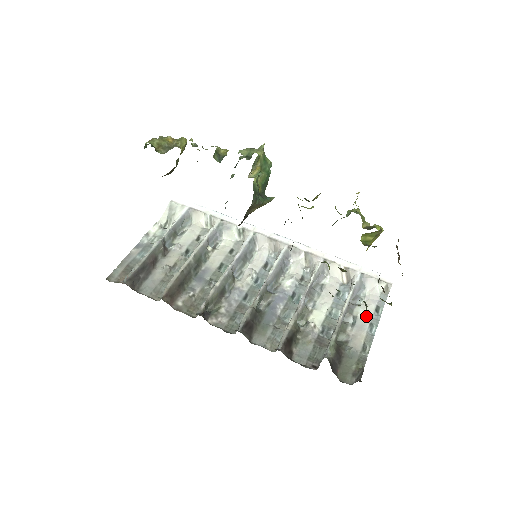
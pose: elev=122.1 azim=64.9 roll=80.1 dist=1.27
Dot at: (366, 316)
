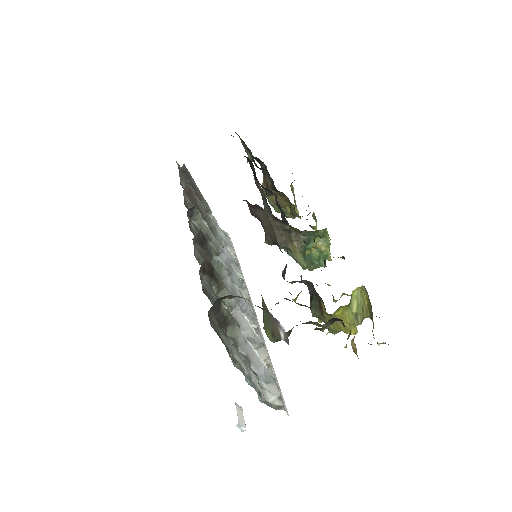
Dot at: (252, 376)
